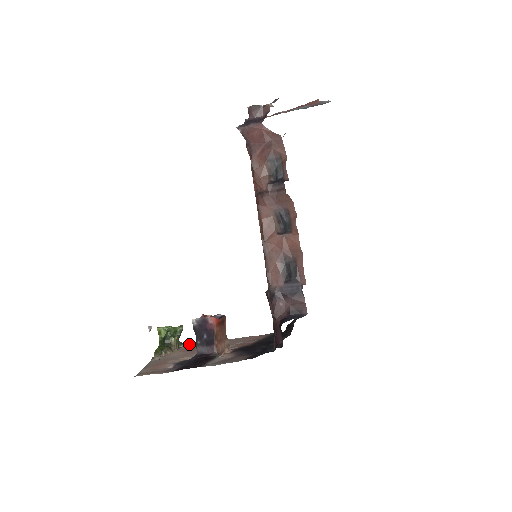
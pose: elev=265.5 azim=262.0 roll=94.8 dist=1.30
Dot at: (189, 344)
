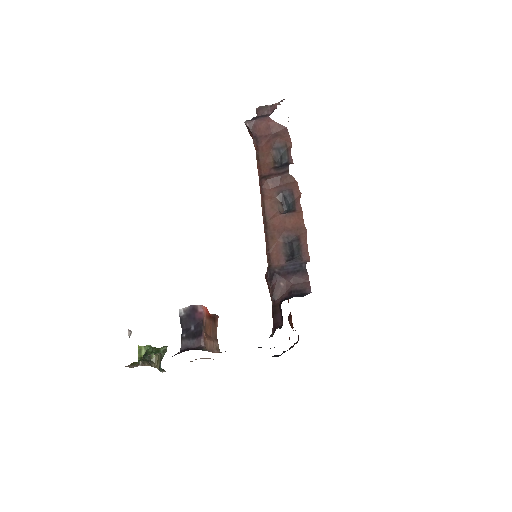
Dot at: occluded
